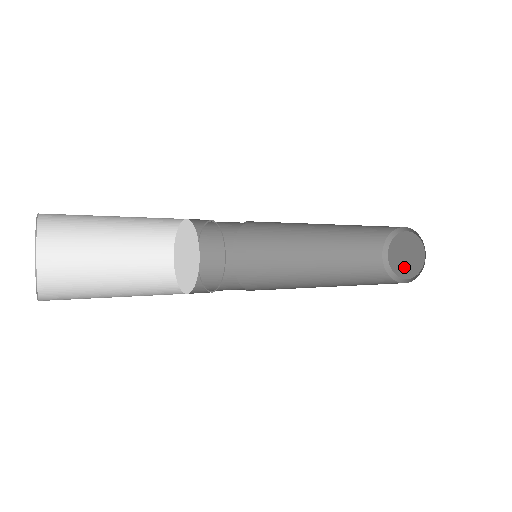
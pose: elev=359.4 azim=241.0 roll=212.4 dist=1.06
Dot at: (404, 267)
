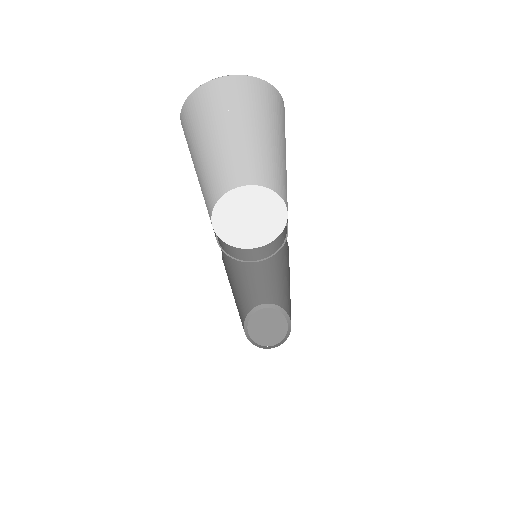
Dot at: (265, 336)
